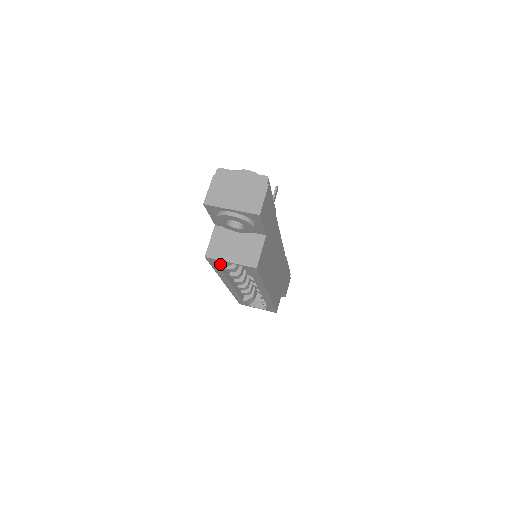
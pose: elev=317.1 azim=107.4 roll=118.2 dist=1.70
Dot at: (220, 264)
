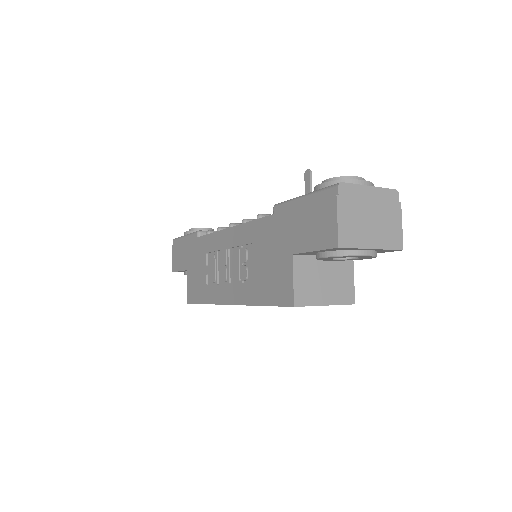
Dot at: occluded
